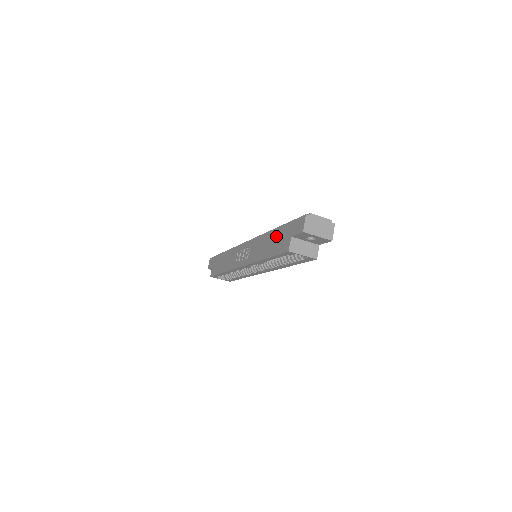
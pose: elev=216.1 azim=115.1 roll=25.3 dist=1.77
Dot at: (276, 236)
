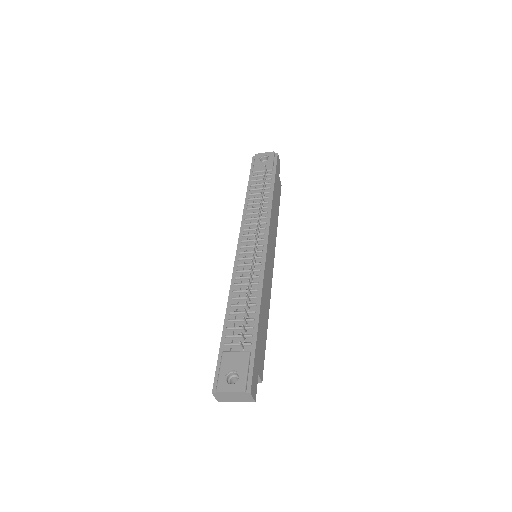
Dot at: occluded
